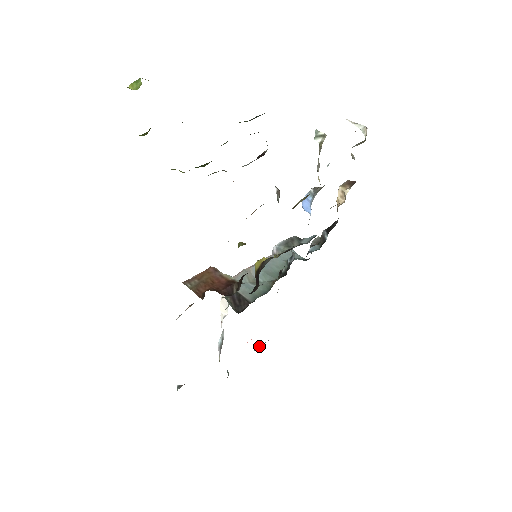
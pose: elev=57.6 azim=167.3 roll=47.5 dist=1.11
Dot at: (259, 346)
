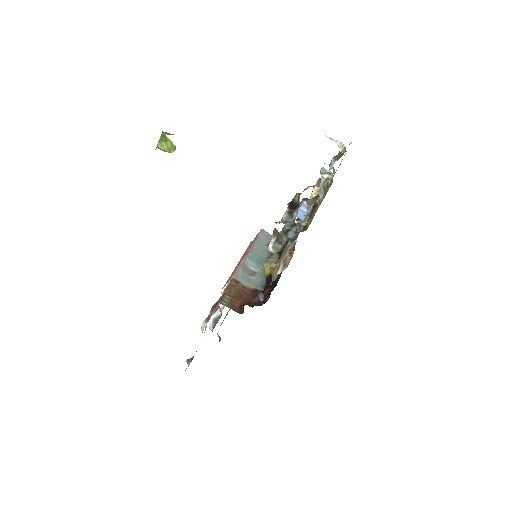
Dot at: occluded
